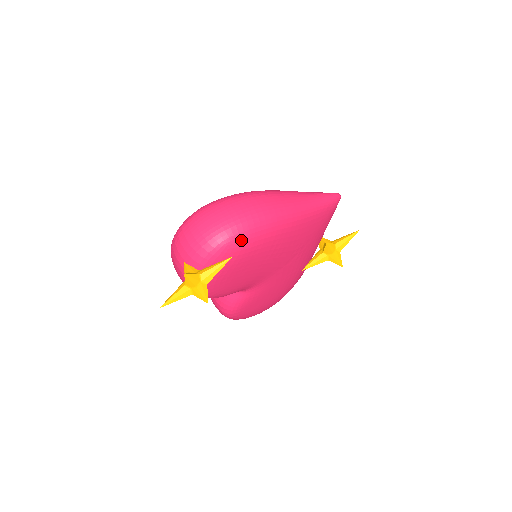
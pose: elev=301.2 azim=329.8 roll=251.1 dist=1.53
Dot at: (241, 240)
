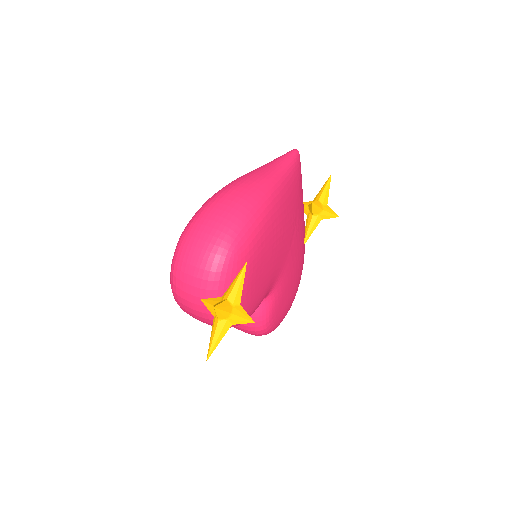
Dot at: (244, 240)
